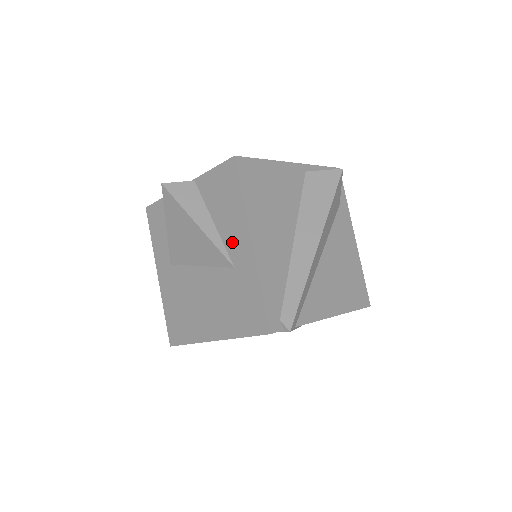
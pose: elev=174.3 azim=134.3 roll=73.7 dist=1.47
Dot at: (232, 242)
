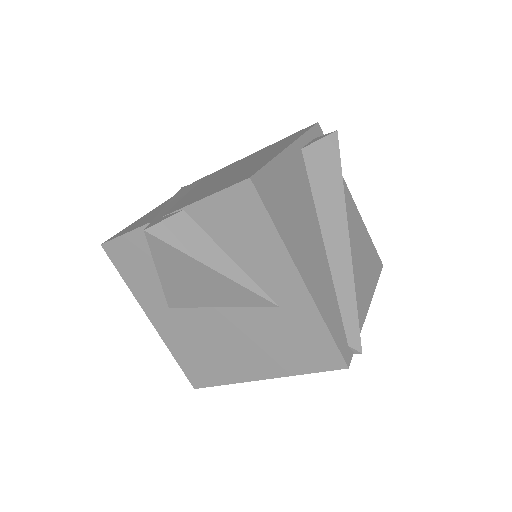
Dot at: (269, 280)
